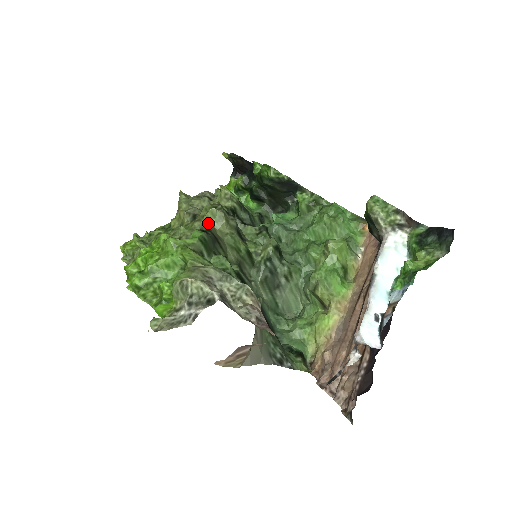
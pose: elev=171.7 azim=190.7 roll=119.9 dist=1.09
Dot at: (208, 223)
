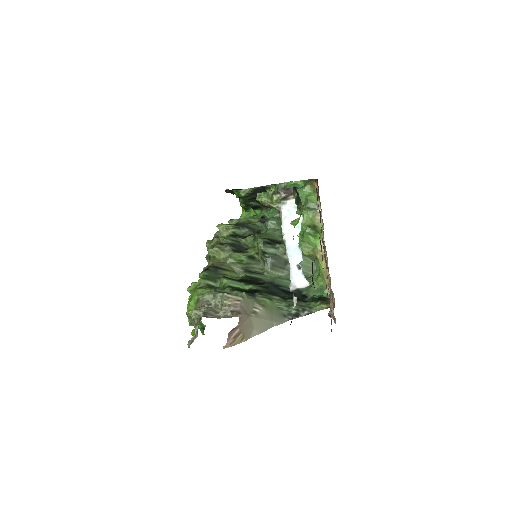
Dot at: (213, 259)
